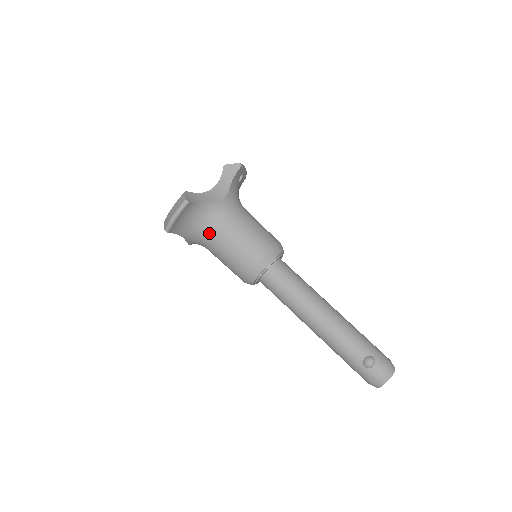
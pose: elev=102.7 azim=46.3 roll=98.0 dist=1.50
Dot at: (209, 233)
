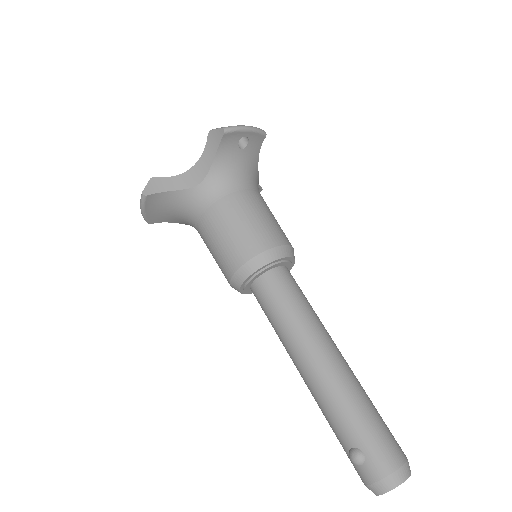
Dot at: (194, 225)
